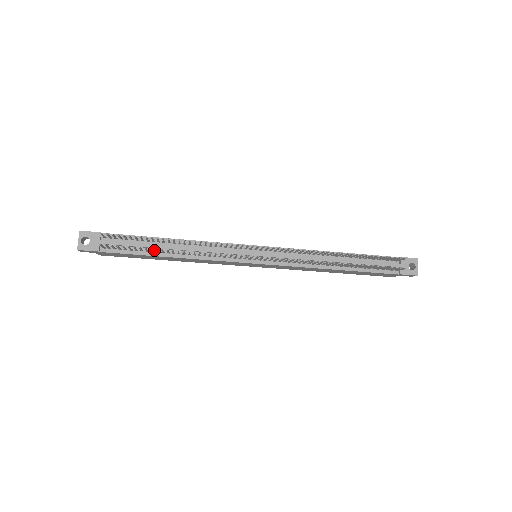
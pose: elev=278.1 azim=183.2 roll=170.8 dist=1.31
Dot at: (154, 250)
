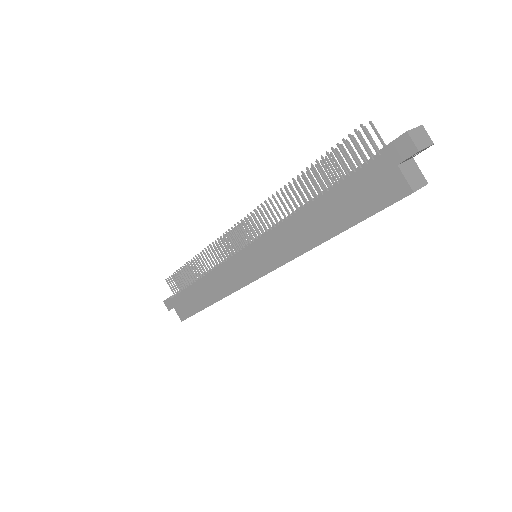
Dot at: occluded
